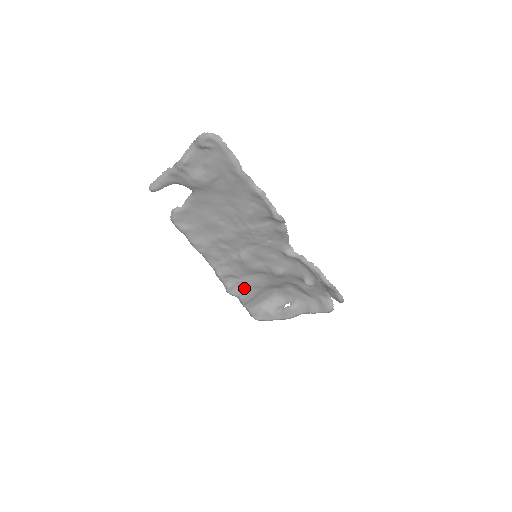
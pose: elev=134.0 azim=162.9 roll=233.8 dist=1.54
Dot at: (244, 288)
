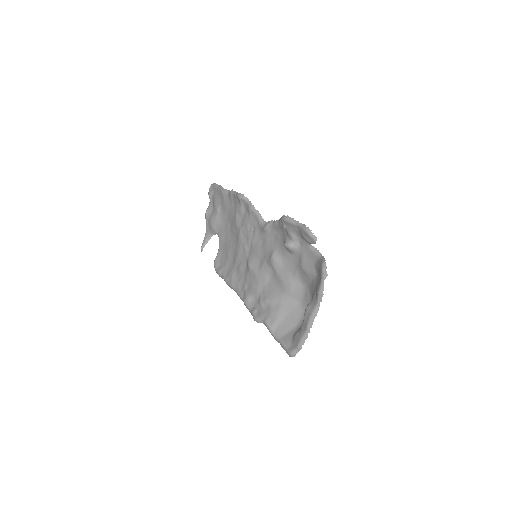
Dot at: (266, 308)
